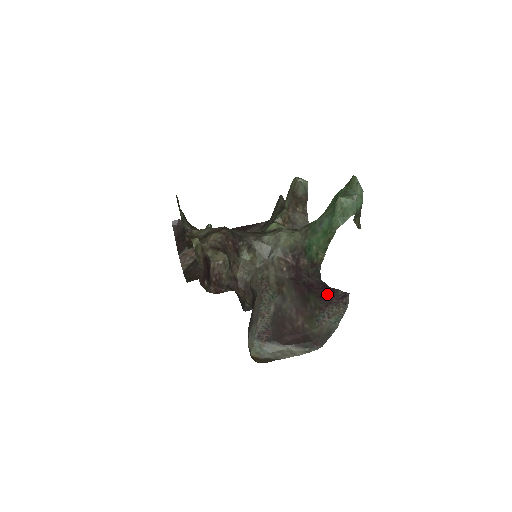
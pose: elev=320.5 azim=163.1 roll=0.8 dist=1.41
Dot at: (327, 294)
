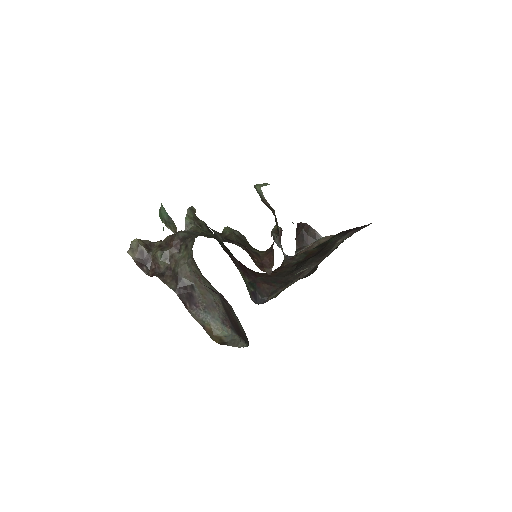
Dot at: (215, 292)
